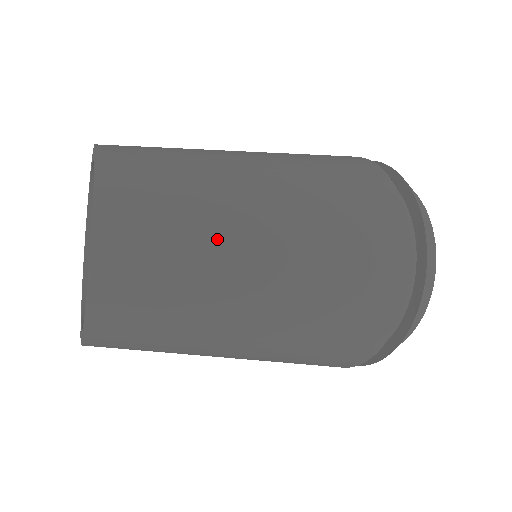
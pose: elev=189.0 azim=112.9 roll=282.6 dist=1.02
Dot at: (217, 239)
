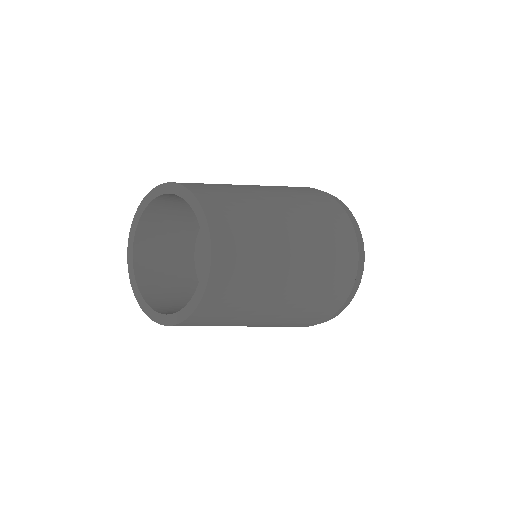
Dot at: (270, 231)
